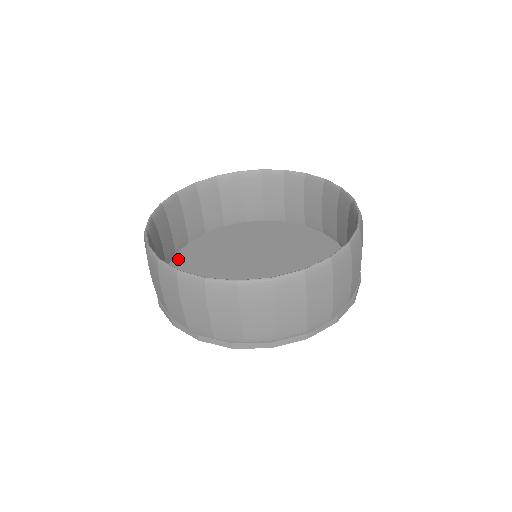
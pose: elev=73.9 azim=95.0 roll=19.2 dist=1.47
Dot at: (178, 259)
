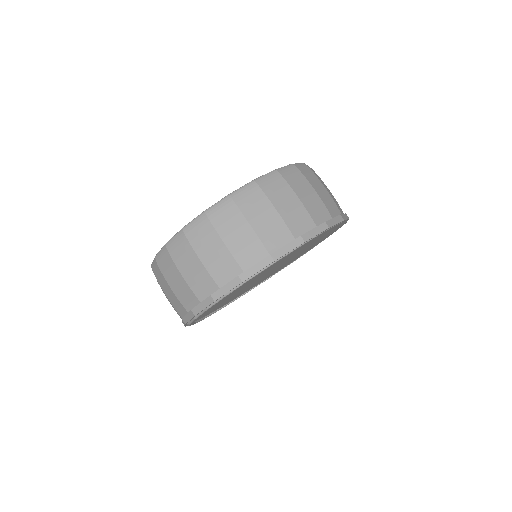
Dot at: occluded
